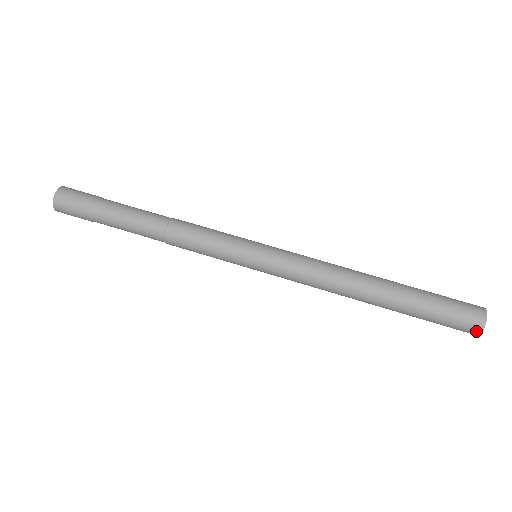
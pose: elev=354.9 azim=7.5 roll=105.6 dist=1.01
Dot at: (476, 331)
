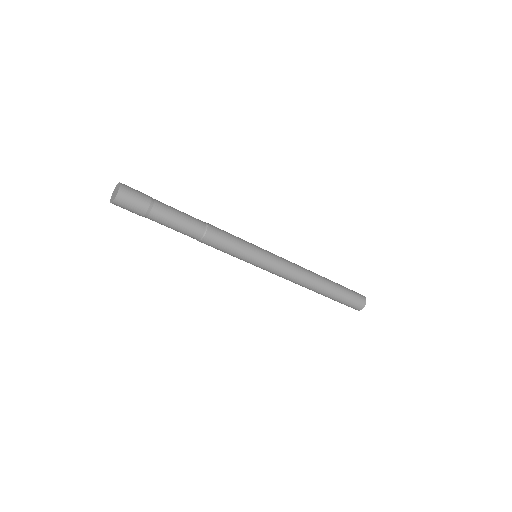
Dot at: (360, 308)
